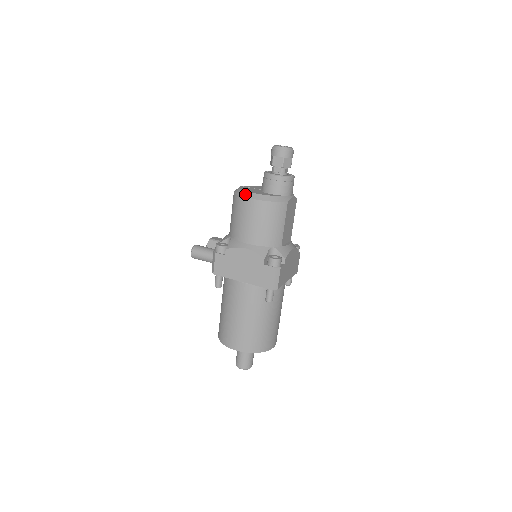
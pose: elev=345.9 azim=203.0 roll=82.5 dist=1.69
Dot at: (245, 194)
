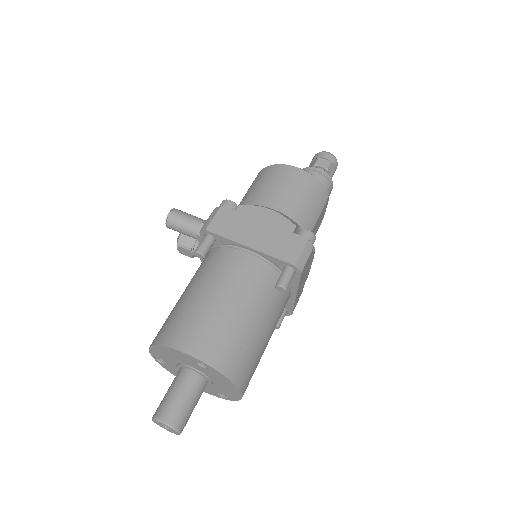
Dot at: (285, 164)
